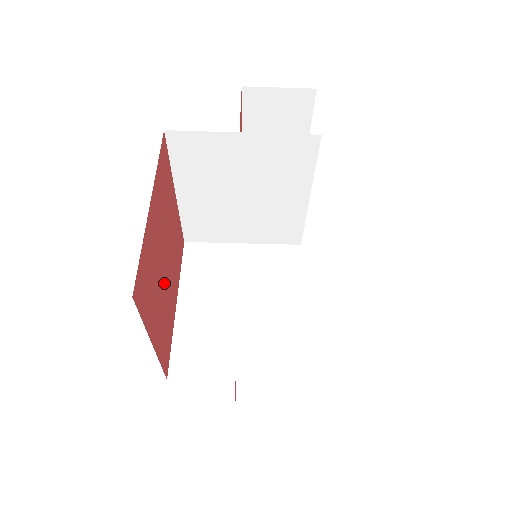
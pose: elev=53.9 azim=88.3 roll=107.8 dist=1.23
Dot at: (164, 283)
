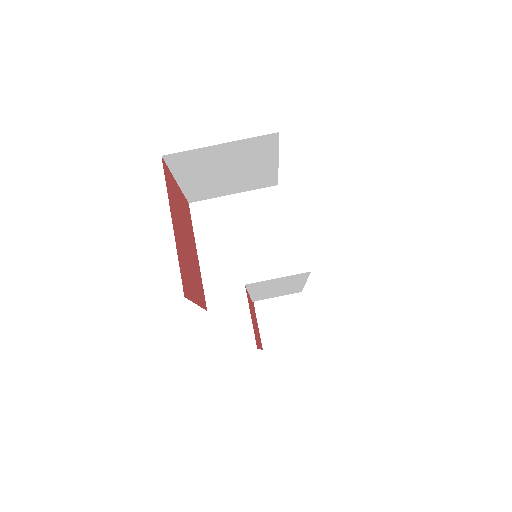
Dot at: (185, 245)
